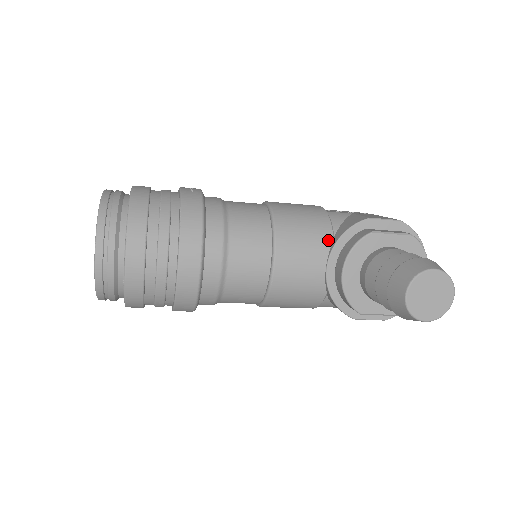
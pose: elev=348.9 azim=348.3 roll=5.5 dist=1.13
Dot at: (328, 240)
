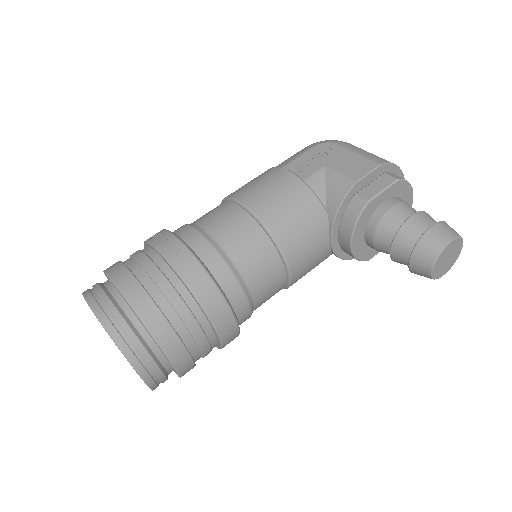
Dot at: (324, 220)
